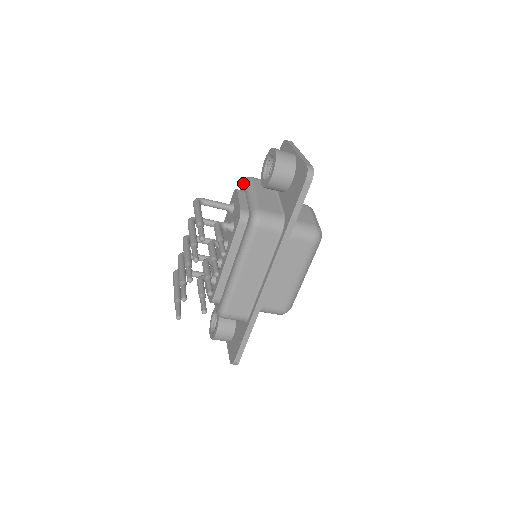
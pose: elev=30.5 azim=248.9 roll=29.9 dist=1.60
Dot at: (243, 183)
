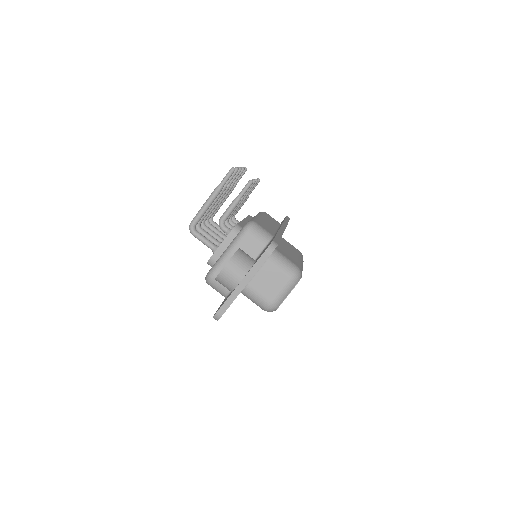
Dot at: occluded
